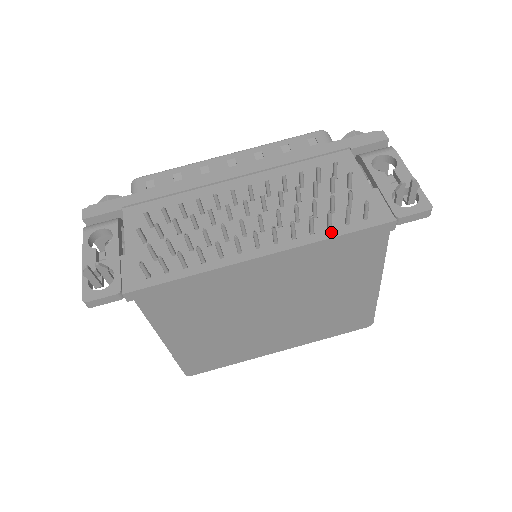
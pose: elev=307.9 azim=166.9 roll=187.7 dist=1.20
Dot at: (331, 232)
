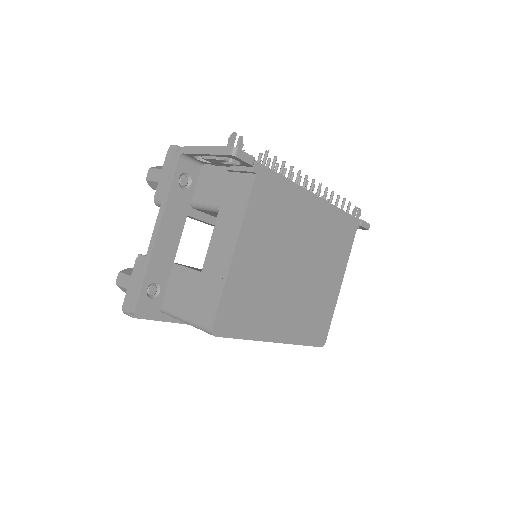
Dot at: occluded
